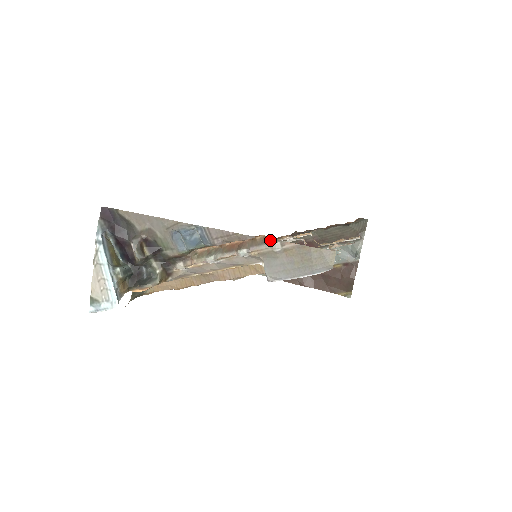
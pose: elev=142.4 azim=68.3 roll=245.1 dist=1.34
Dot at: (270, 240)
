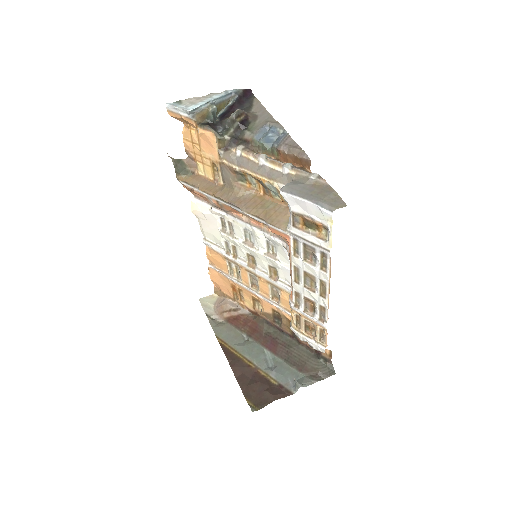
Dot at: (313, 173)
